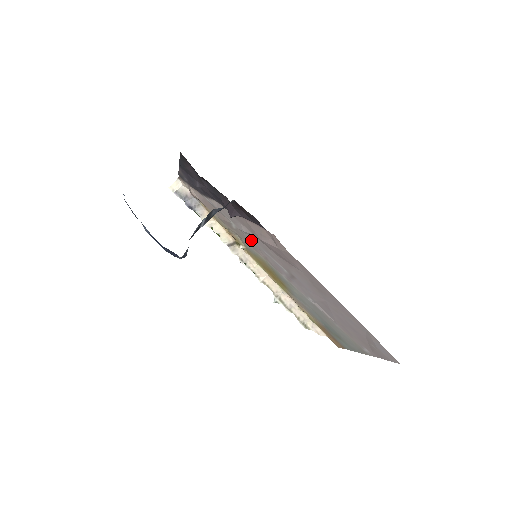
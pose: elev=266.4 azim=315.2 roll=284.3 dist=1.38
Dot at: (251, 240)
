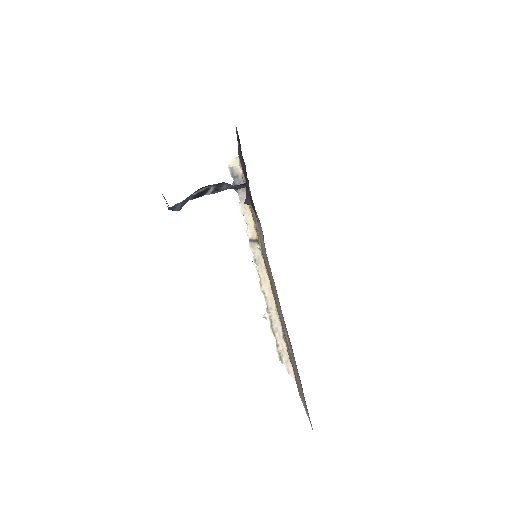
Dot at: occluded
